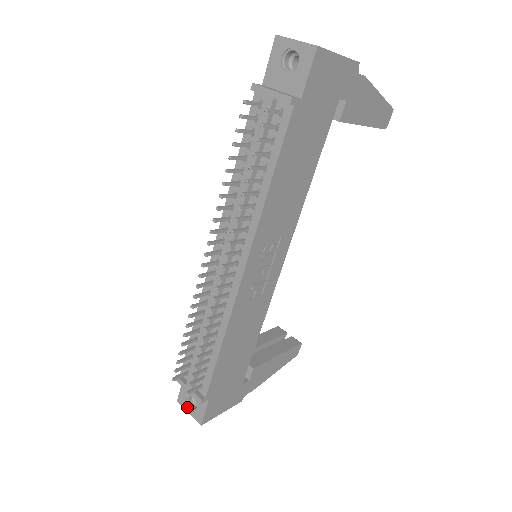
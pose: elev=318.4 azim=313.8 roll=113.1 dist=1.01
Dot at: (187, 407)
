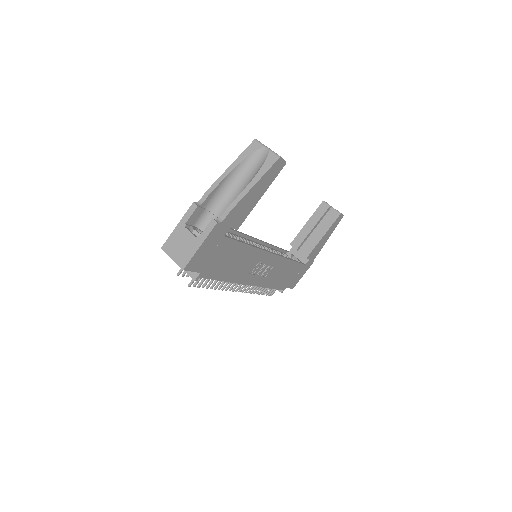
Dot at: occluded
